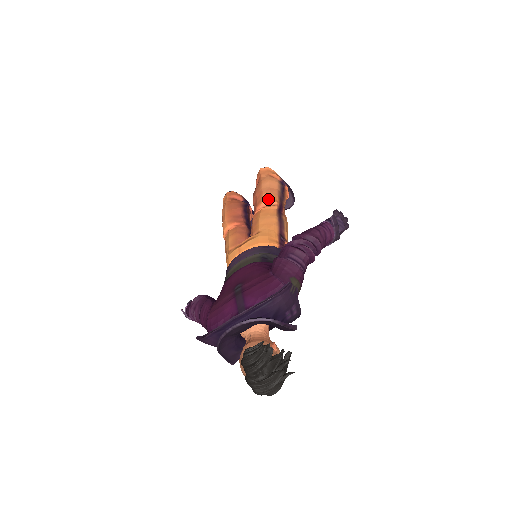
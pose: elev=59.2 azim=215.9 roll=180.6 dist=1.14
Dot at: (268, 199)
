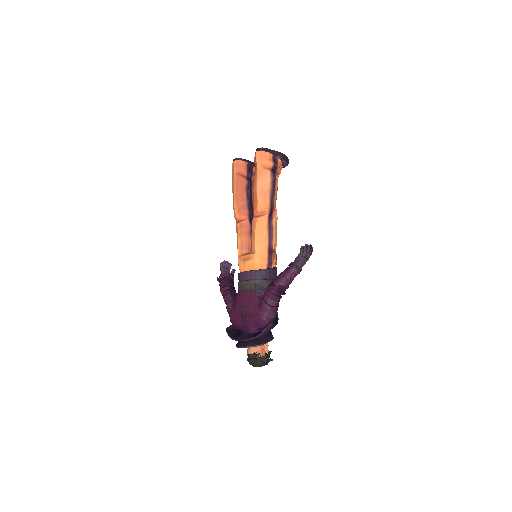
Dot at: (261, 208)
